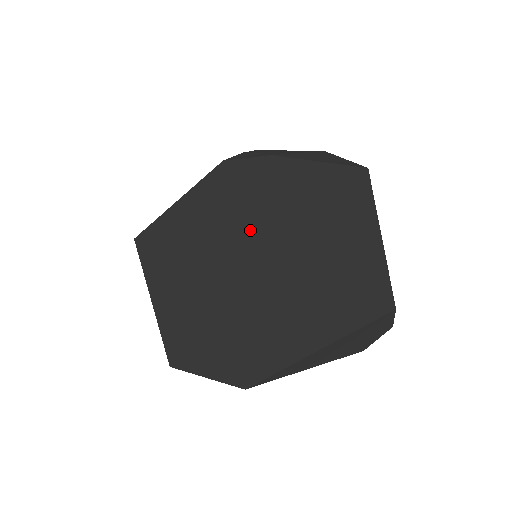
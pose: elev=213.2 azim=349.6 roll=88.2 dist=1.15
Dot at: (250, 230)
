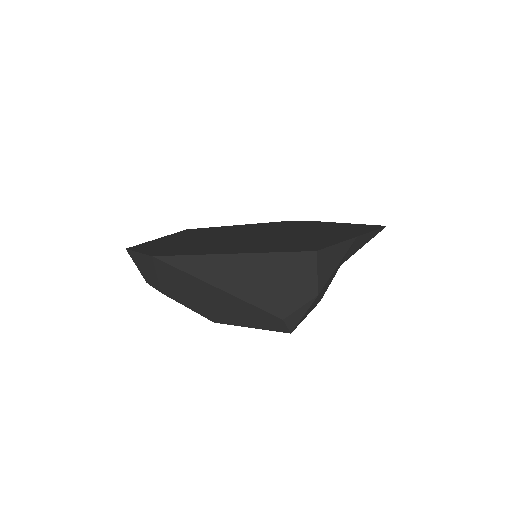
Dot at: (261, 231)
